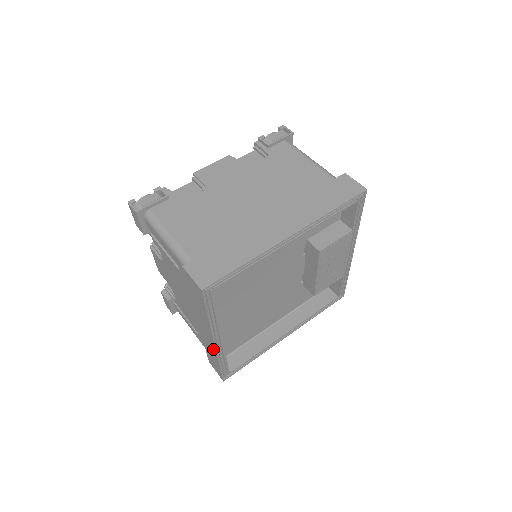
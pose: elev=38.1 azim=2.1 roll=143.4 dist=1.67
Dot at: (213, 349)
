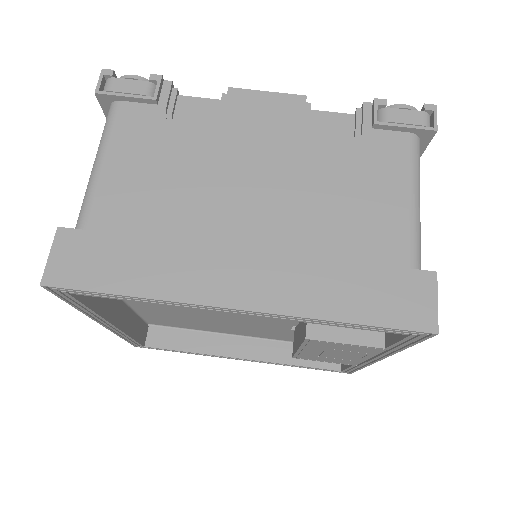
Dot at: occluded
